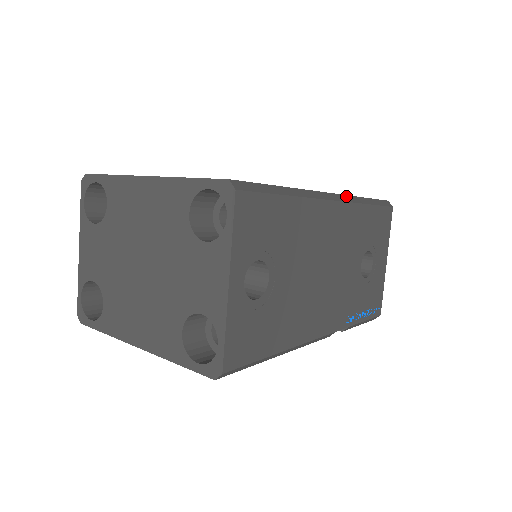
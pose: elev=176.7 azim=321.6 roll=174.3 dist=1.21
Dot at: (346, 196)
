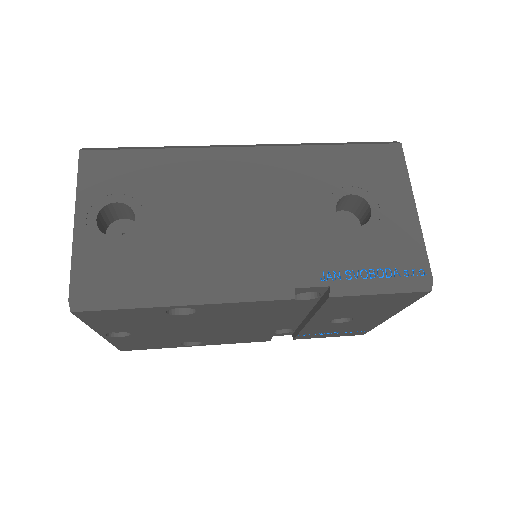
Dot at: (280, 144)
